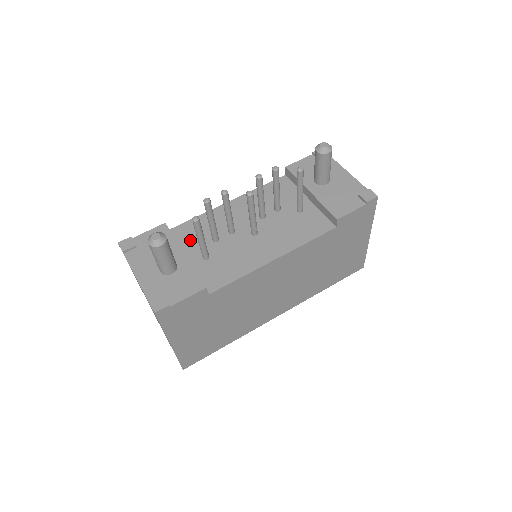
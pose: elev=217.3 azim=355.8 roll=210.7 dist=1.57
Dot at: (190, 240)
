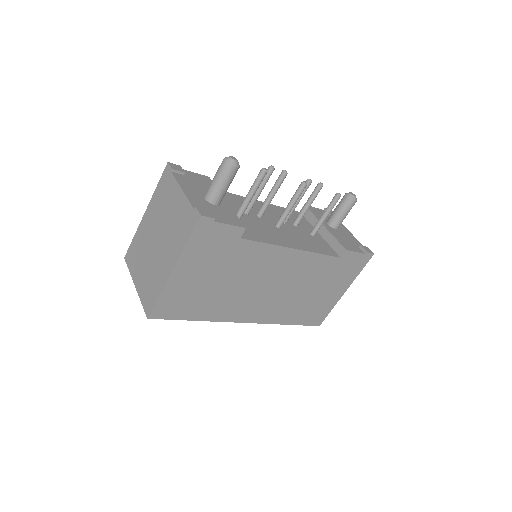
Dot at: occluded
